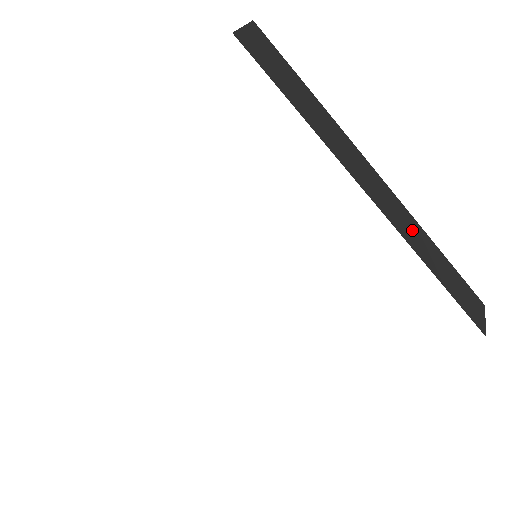
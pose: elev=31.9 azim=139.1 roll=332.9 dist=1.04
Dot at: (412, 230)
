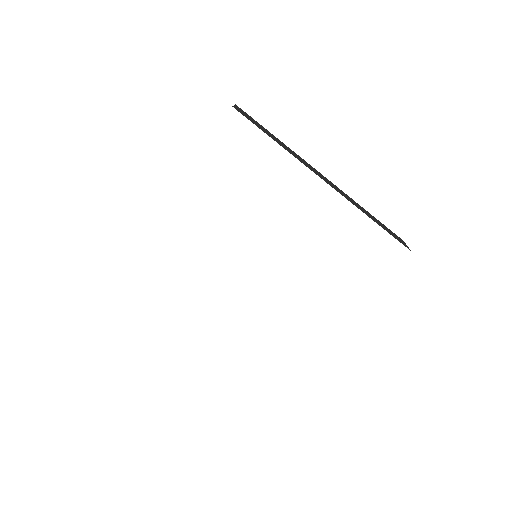
Dot at: (350, 199)
